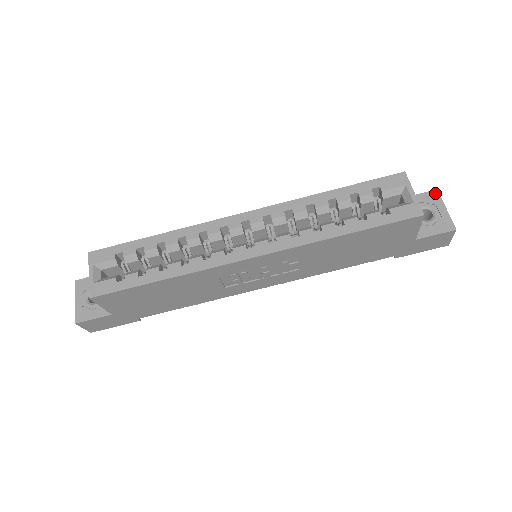
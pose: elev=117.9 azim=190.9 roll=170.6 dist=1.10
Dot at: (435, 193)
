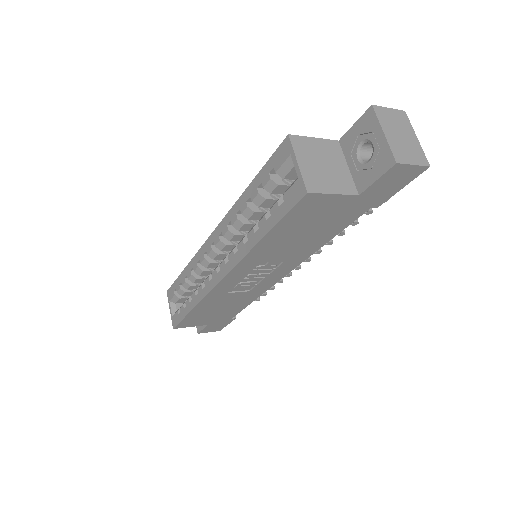
Dot at: (370, 113)
